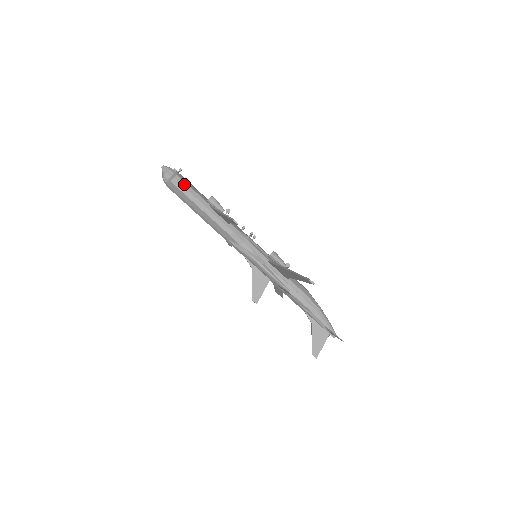
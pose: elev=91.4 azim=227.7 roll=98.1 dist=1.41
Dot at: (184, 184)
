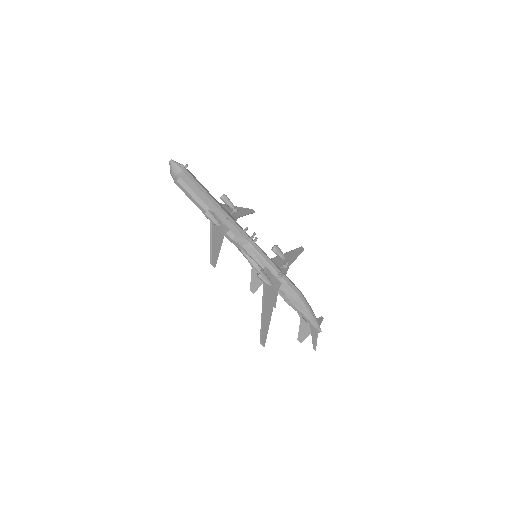
Dot at: (187, 188)
